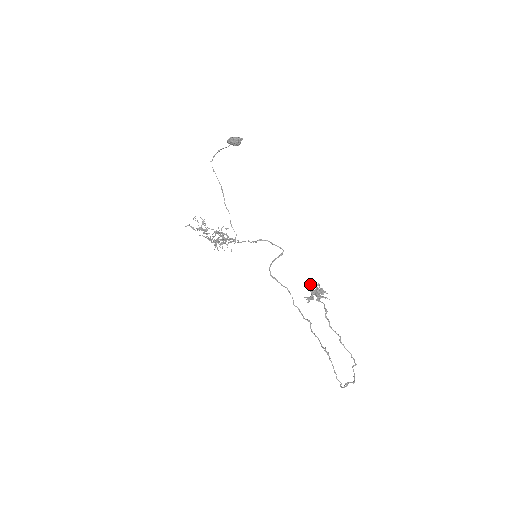
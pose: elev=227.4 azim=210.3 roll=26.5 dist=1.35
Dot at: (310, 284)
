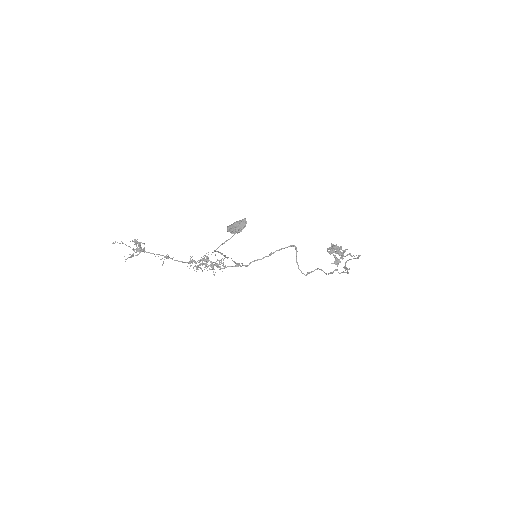
Dot at: occluded
